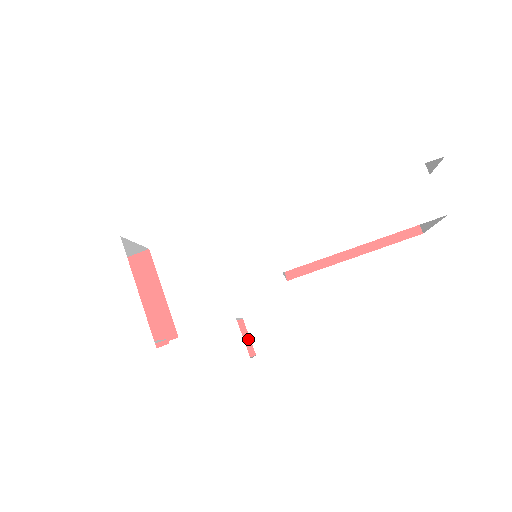
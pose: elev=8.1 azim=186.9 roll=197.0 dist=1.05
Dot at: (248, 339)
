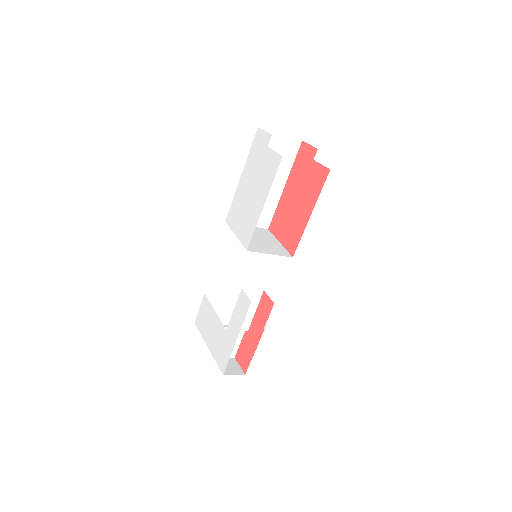
Dot at: (269, 298)
